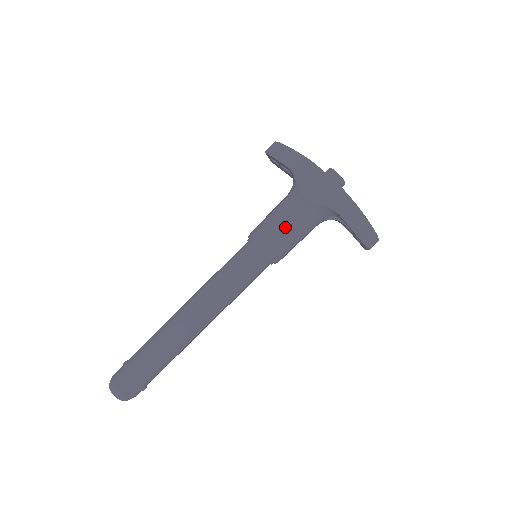
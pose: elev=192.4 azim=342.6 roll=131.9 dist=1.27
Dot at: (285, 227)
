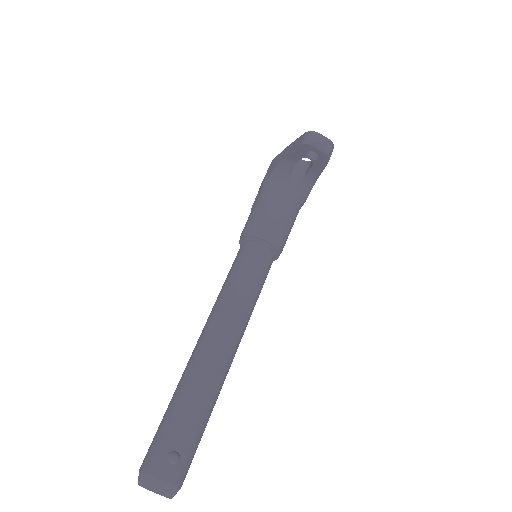
Dot at: (256, 207)
